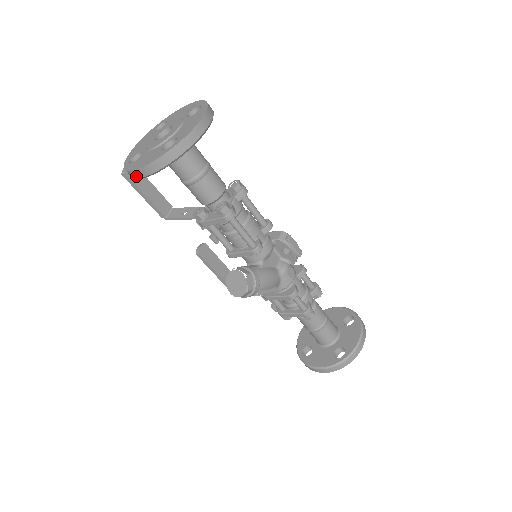
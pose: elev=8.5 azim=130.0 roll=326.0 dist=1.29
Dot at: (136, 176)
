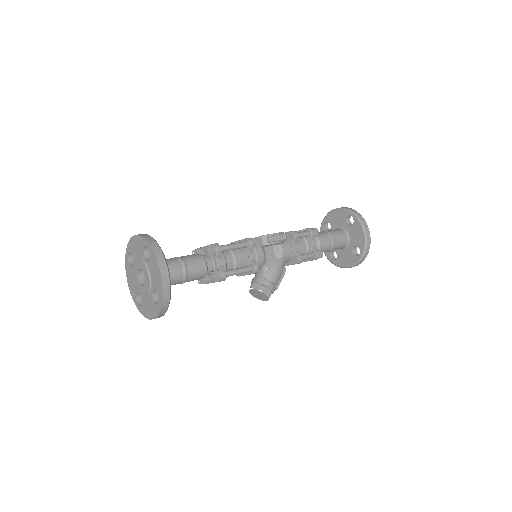
Dot at: occluded
